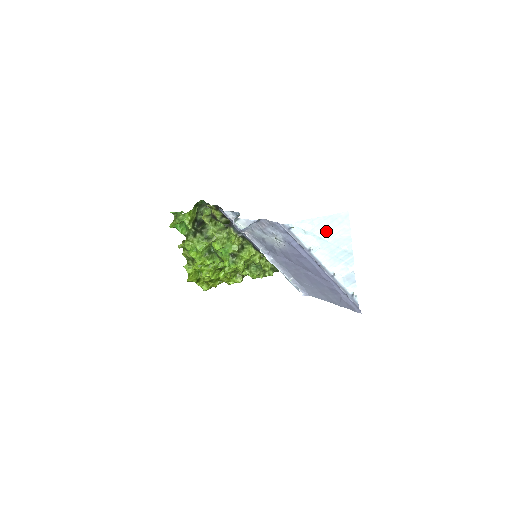
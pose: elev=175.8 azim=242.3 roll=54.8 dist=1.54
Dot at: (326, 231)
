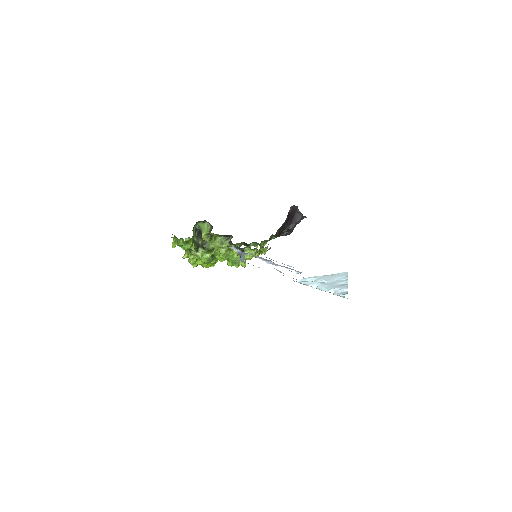
Dot at: (327, 279)
